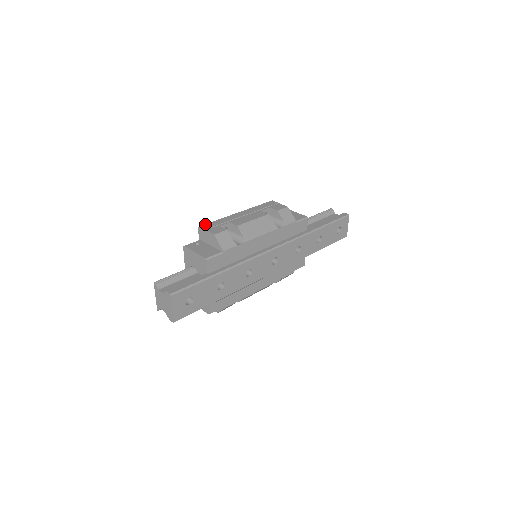
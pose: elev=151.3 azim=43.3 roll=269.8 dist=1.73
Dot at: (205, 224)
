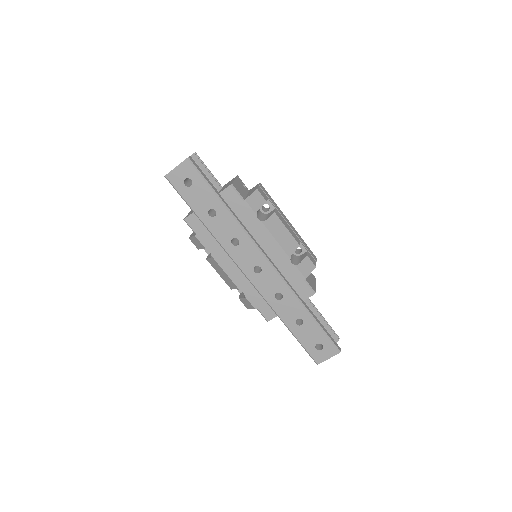
Dot at: occluded
